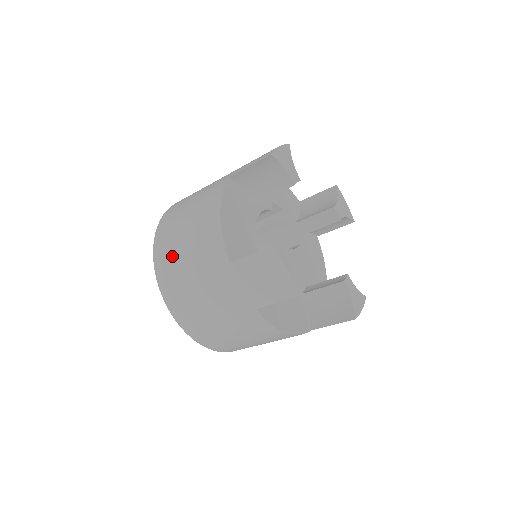
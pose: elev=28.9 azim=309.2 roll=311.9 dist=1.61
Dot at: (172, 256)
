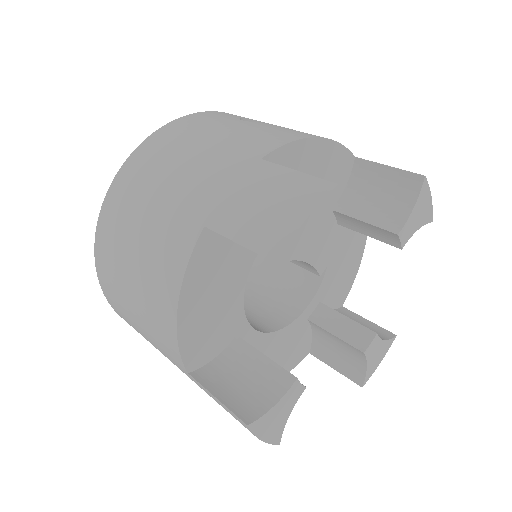
Dot at: (117, 292)
